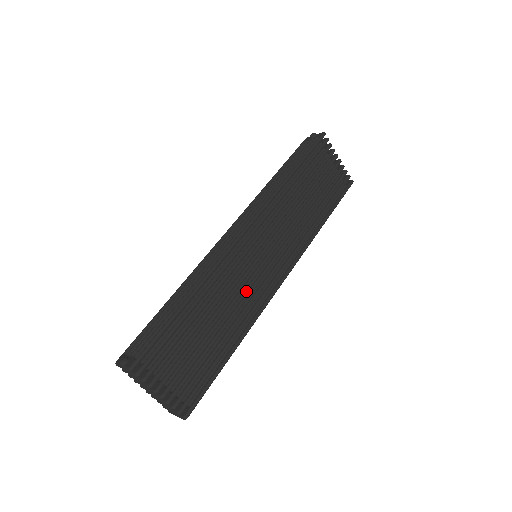
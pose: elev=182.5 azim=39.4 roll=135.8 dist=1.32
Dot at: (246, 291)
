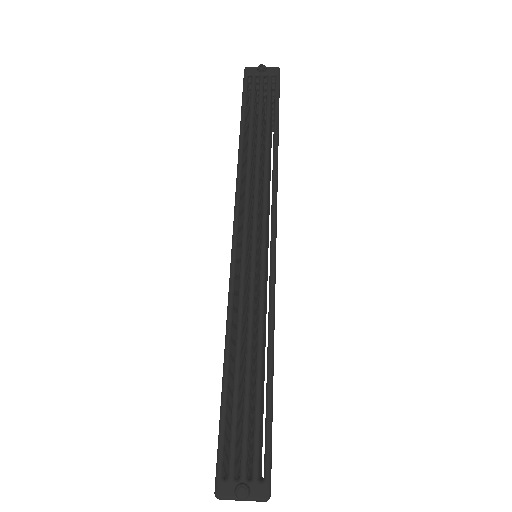
Dot at: occluded
